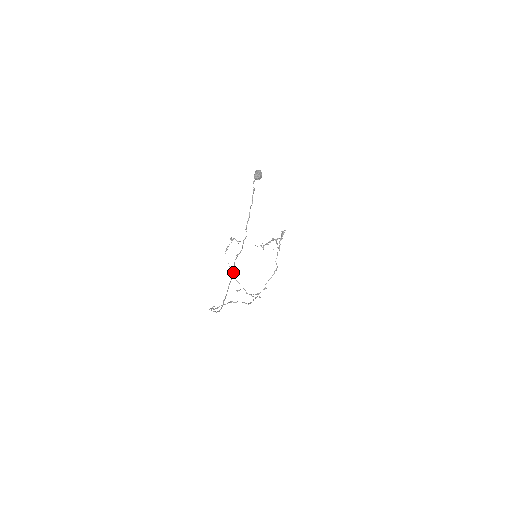
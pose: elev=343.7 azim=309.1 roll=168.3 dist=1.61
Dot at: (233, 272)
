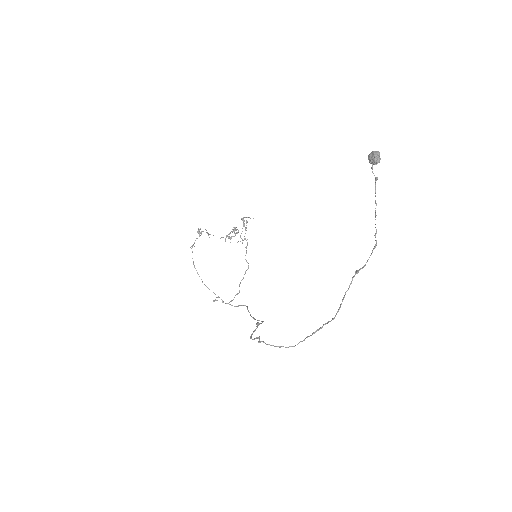
Dot at: (345, 294)
